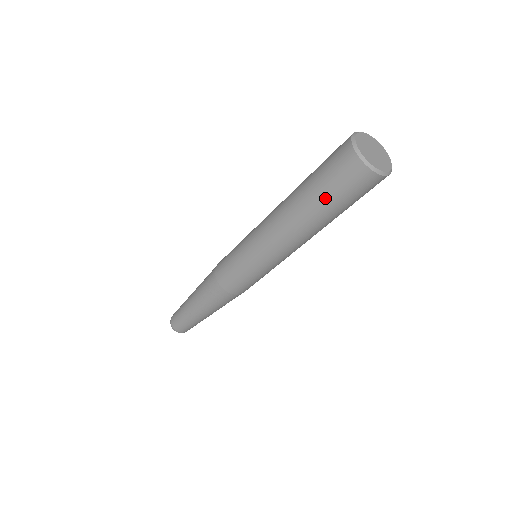
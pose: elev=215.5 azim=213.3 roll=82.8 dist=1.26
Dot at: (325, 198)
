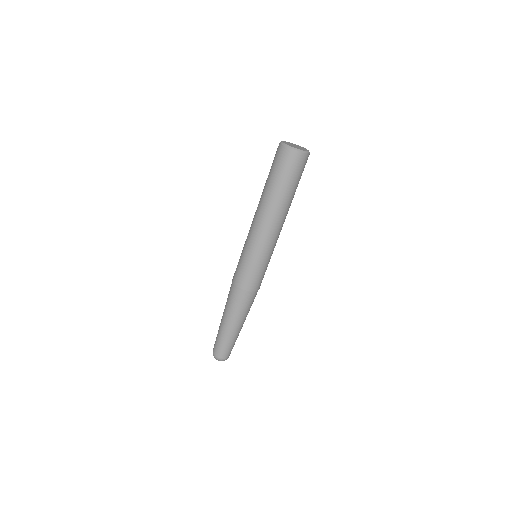
Dot at: (285, 183)
